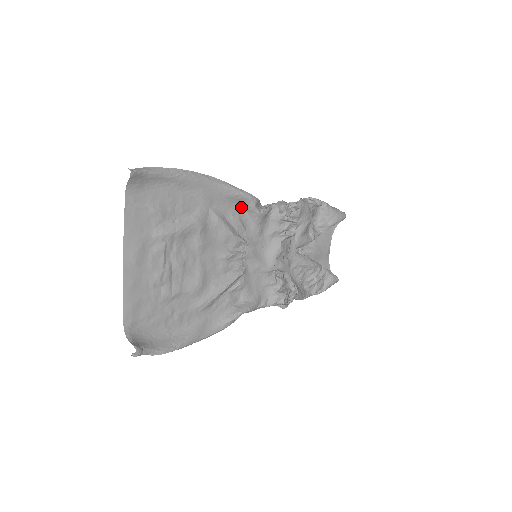
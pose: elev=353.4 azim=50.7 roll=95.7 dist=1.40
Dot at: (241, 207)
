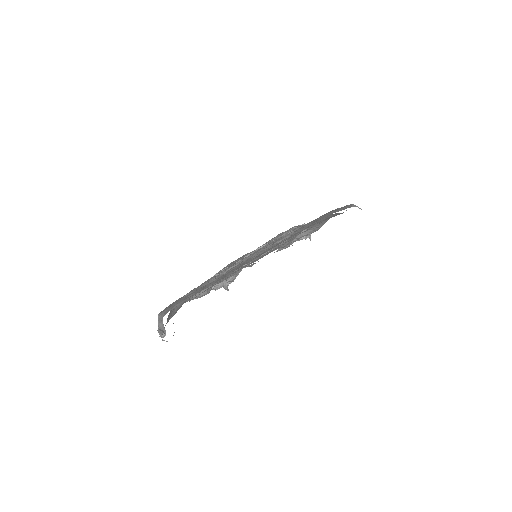
Dot at: occluded
